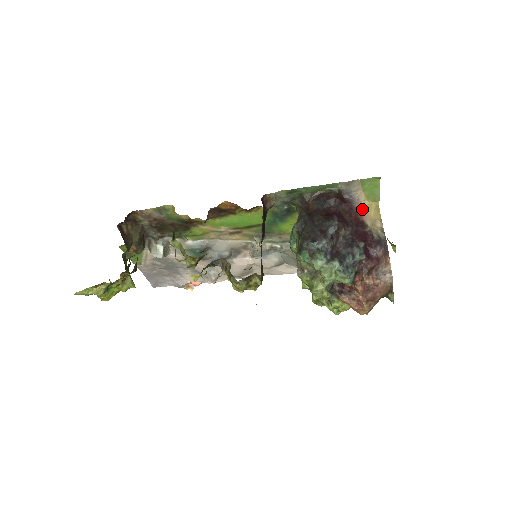
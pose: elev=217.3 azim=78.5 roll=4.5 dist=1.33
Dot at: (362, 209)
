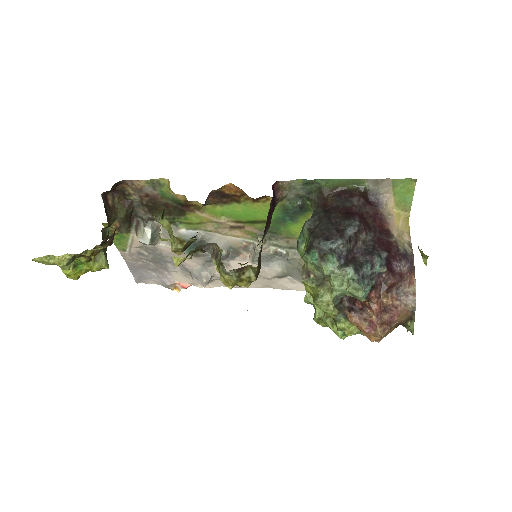
Dot at: (389, 216)
